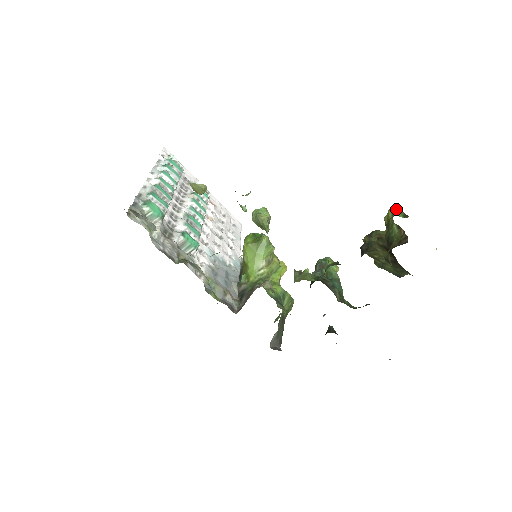
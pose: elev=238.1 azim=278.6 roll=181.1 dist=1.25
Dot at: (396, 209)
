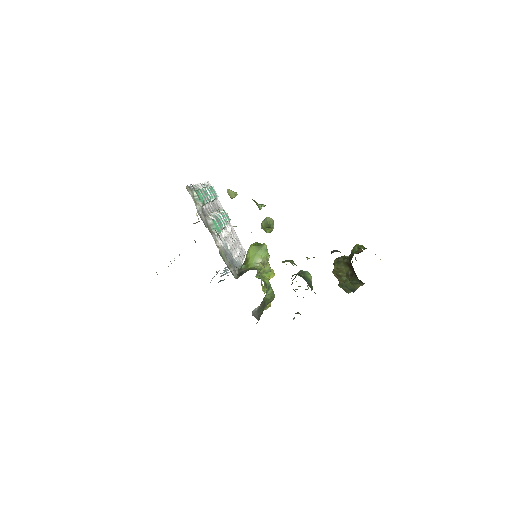
Dot at: (360, 245)
